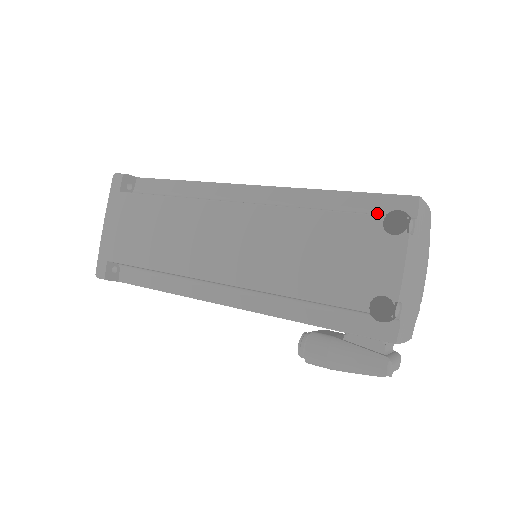
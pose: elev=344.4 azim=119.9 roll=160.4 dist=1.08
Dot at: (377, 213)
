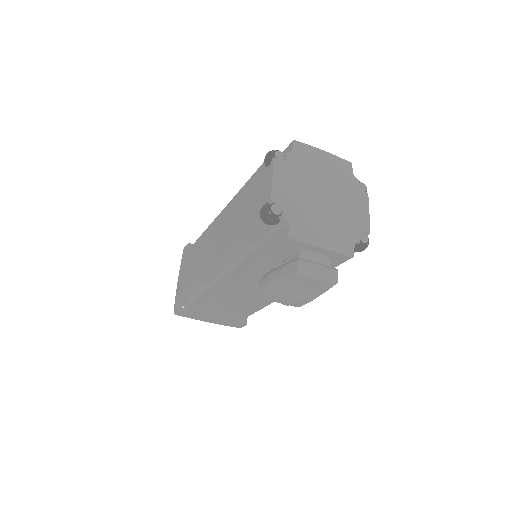
Dot at: occluded
